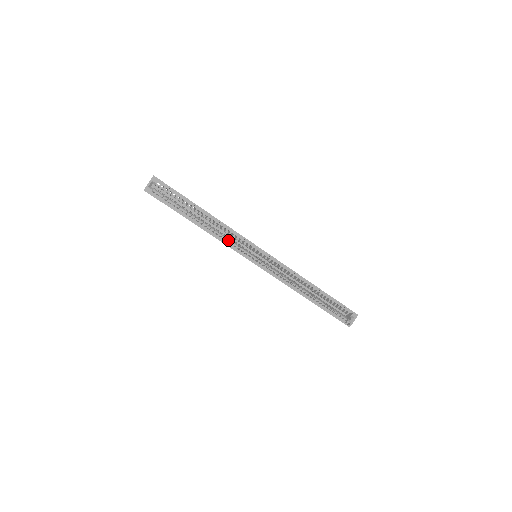
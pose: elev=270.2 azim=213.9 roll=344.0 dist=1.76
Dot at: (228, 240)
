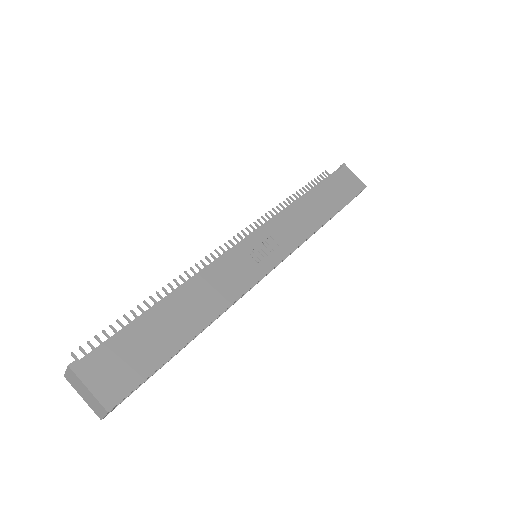
Dot at: occluded
